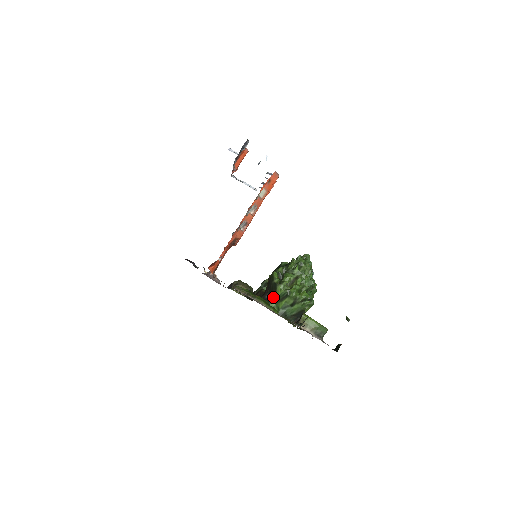
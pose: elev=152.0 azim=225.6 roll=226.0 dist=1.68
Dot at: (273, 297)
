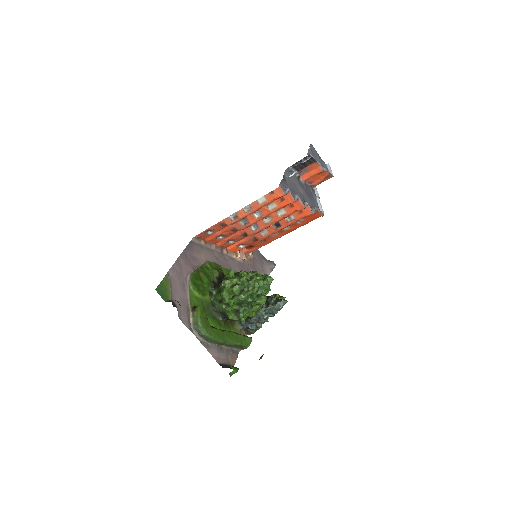
Dot at: occluded
